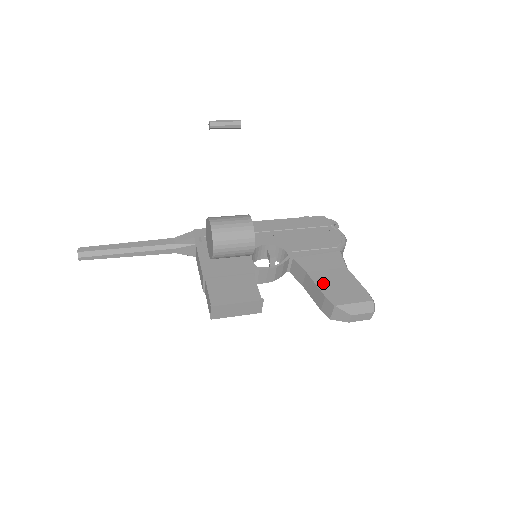
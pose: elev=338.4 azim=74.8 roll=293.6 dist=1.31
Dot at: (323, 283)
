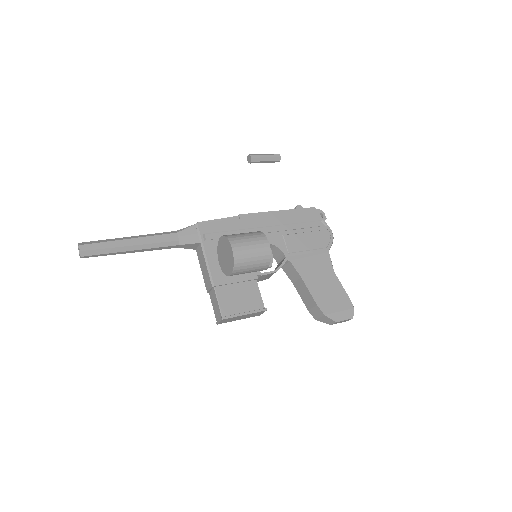
Dot at: (315, 290)
